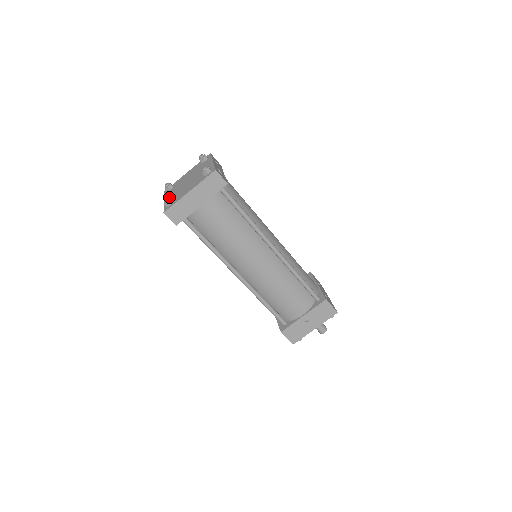
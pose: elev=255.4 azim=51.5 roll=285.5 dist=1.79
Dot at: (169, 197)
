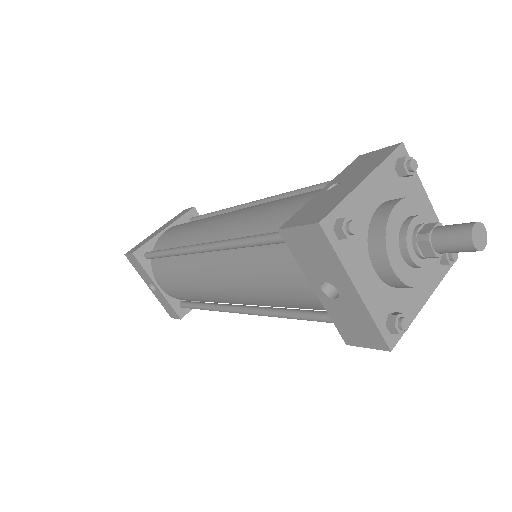
Dot at: occluded
